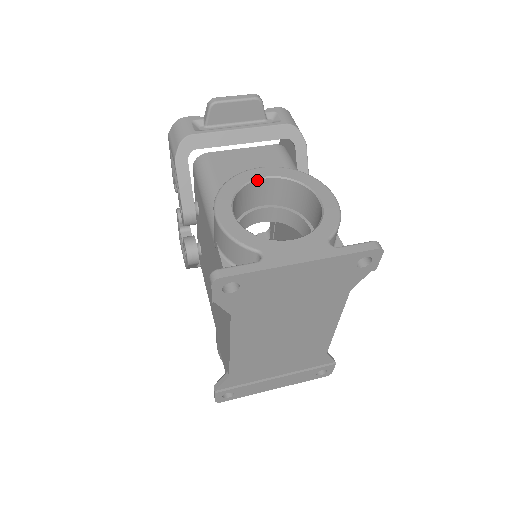
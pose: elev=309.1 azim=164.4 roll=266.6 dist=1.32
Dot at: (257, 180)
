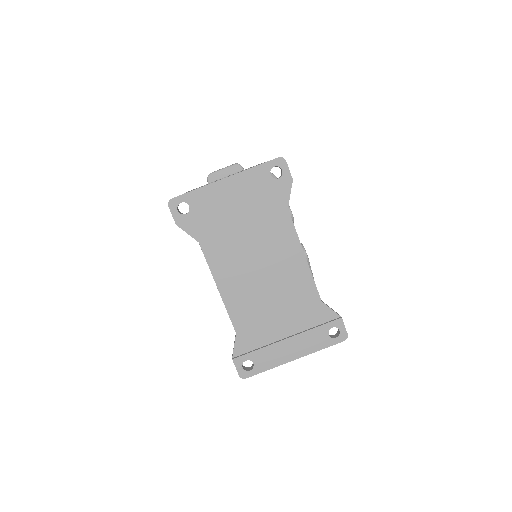
Dot at: occluded
